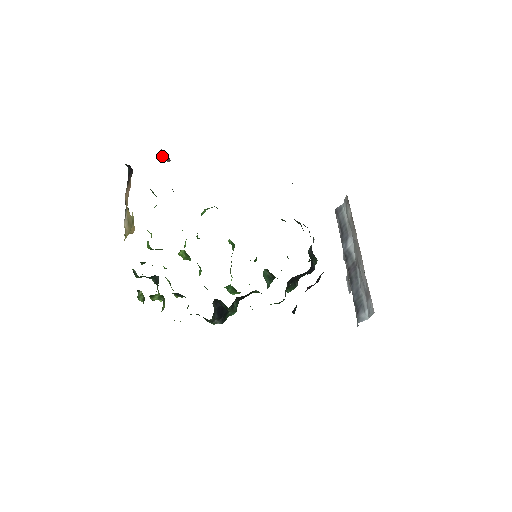
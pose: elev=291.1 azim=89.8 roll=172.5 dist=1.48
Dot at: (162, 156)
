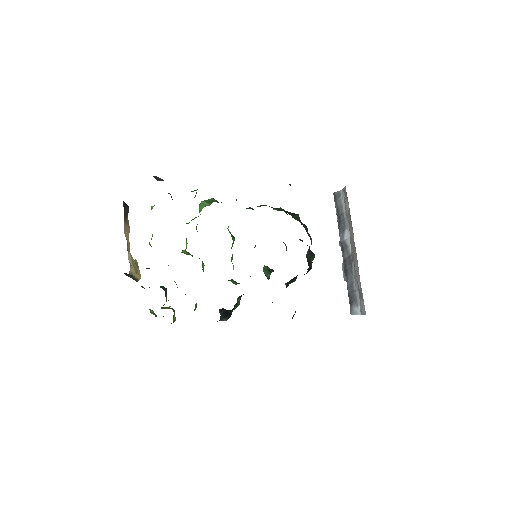
Dot at: occluded
